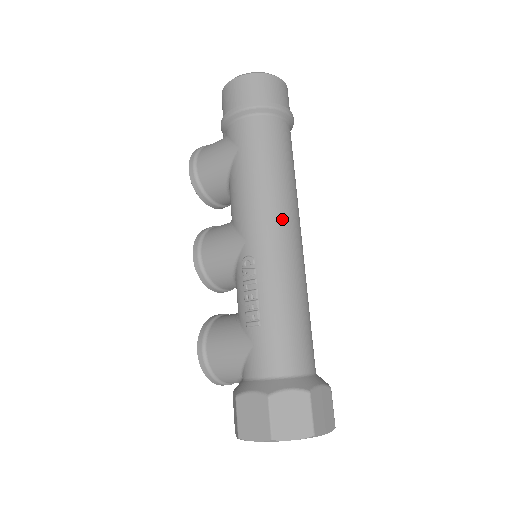
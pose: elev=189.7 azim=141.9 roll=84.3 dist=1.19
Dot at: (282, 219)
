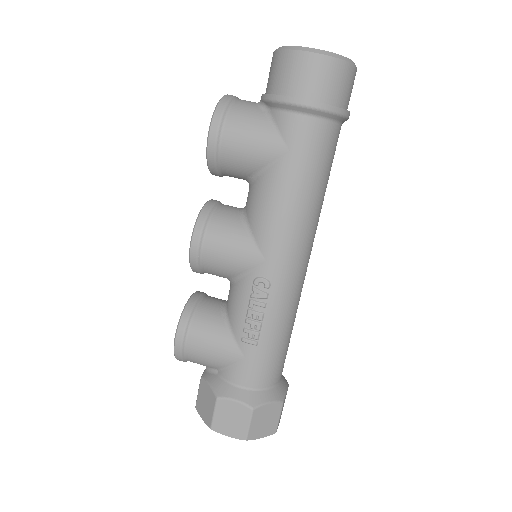
Dot at: (307, 247)
